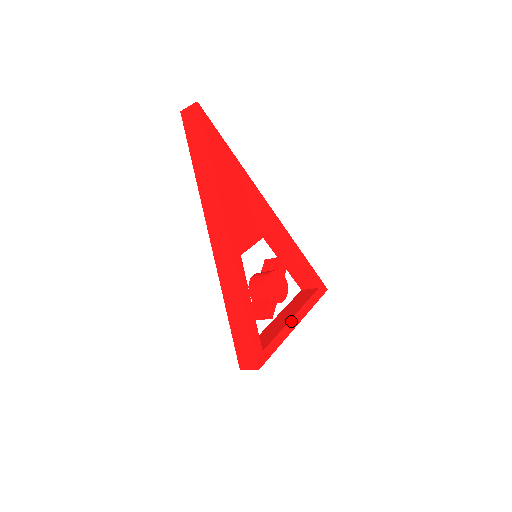
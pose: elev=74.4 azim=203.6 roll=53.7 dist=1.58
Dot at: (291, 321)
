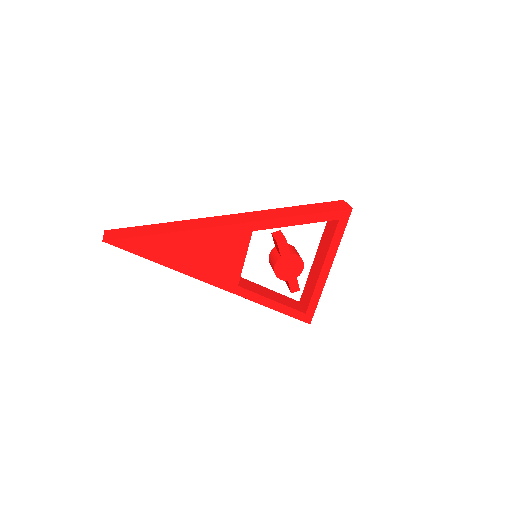
Dot at: (321, 274)
